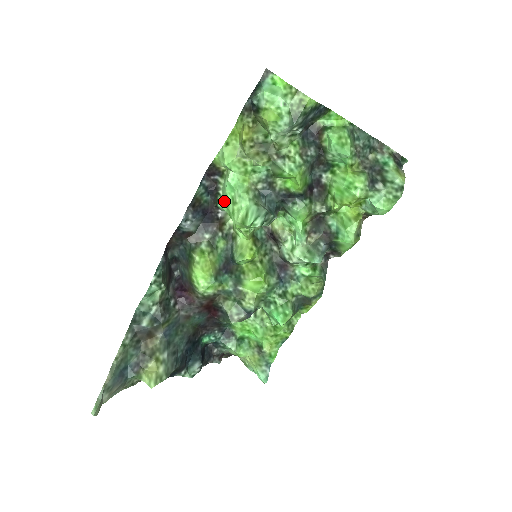
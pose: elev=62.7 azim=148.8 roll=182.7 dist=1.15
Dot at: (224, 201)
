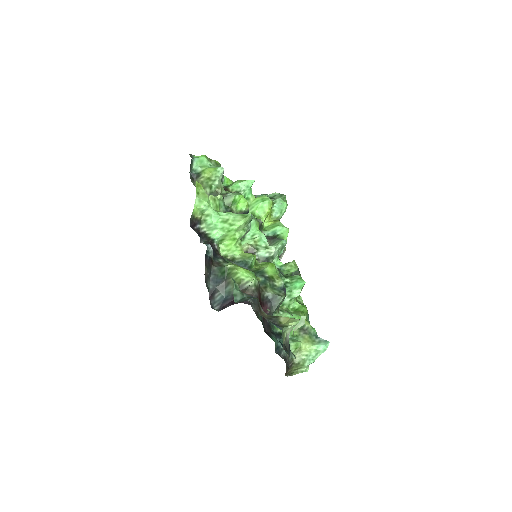
Dot at: (216, 231)
